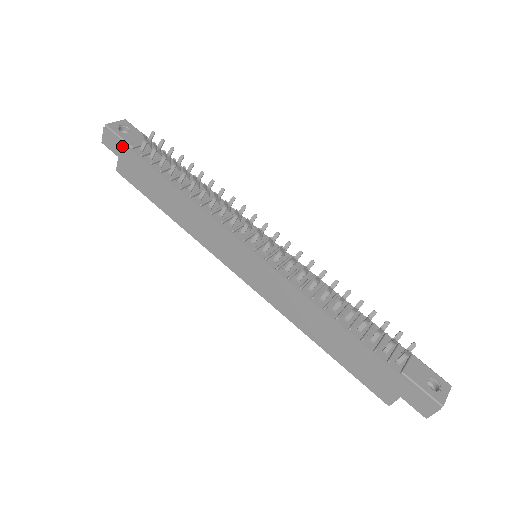
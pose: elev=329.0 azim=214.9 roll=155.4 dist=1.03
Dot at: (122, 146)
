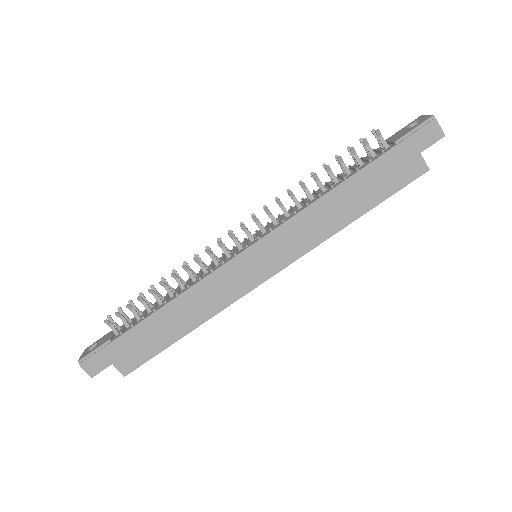
Dot at: (104, 351)
